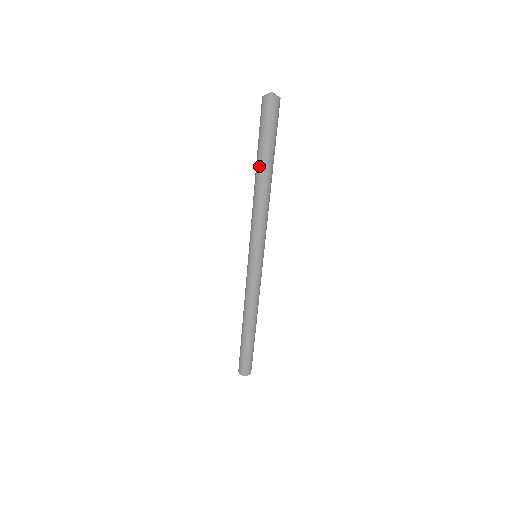
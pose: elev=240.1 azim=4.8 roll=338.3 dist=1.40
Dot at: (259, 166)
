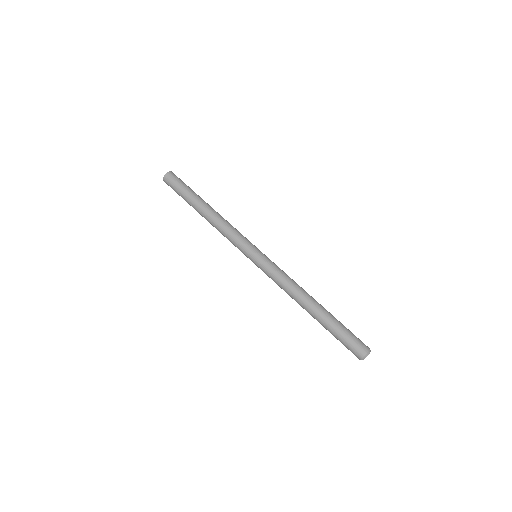
Dot at: (194, 208)
